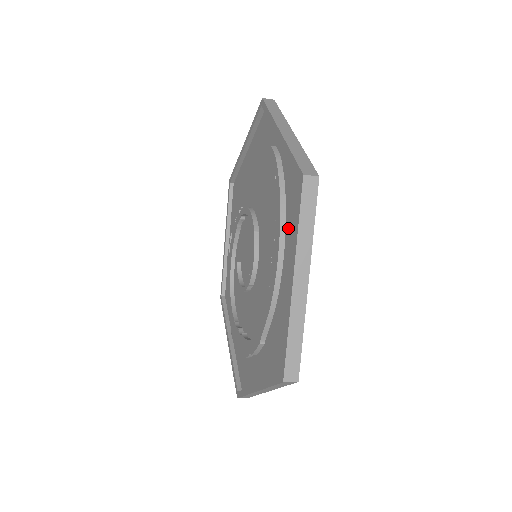
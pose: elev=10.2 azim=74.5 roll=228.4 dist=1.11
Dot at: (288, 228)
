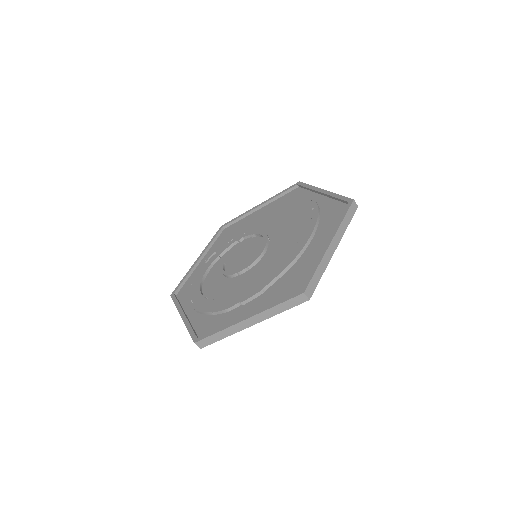
Dot at: (321, 227)
